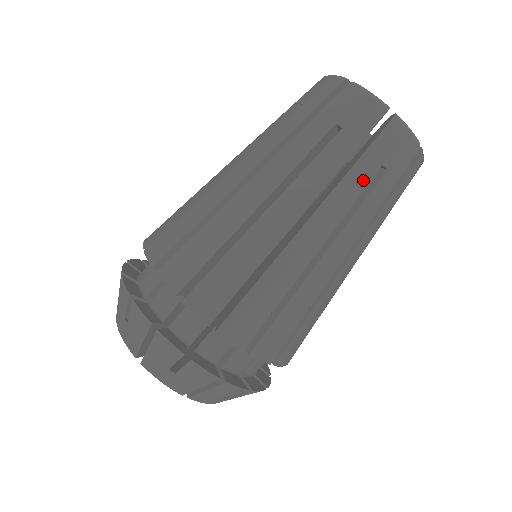
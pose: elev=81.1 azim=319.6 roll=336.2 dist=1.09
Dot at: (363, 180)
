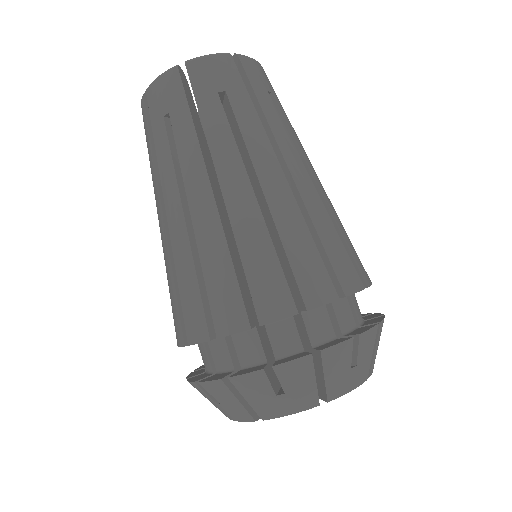
Dot at: (218, 116)
